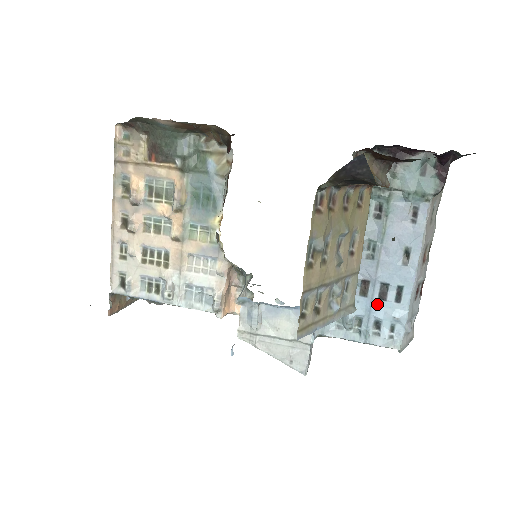
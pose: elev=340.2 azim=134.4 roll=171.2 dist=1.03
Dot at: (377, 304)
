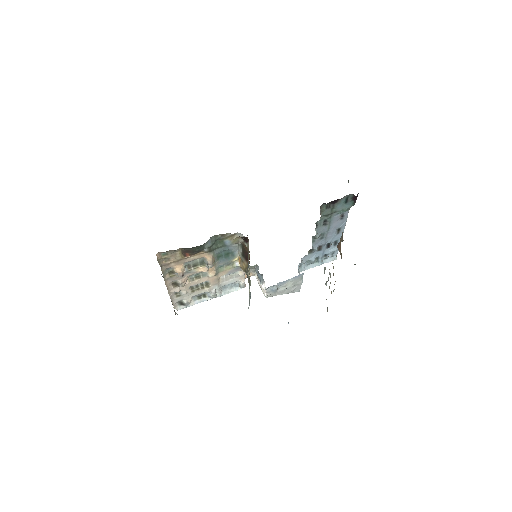
Dot at: (326, 250)
